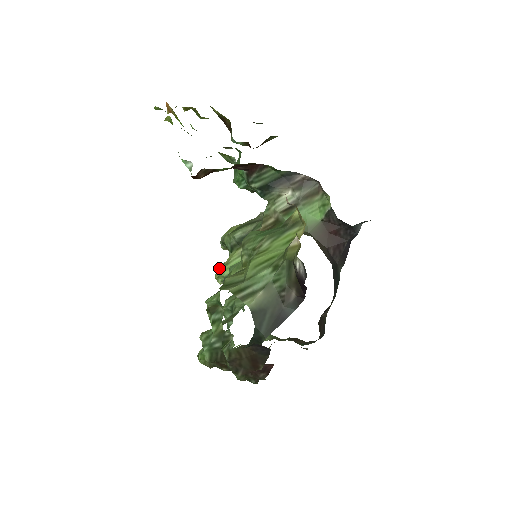
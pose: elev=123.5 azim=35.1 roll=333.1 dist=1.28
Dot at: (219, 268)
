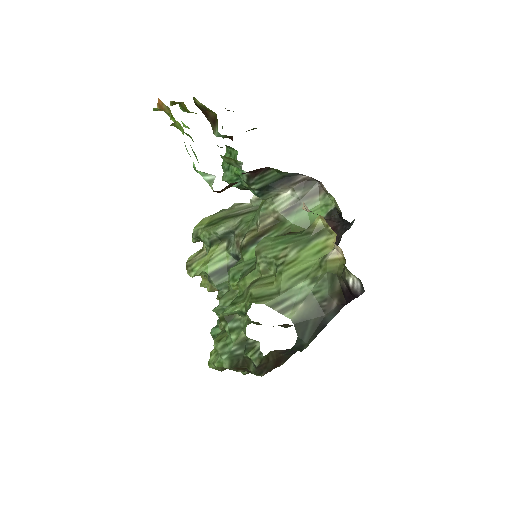
Dot at: (190, 262)
